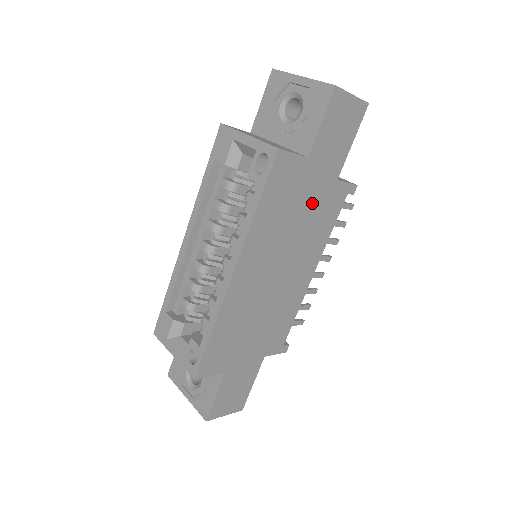
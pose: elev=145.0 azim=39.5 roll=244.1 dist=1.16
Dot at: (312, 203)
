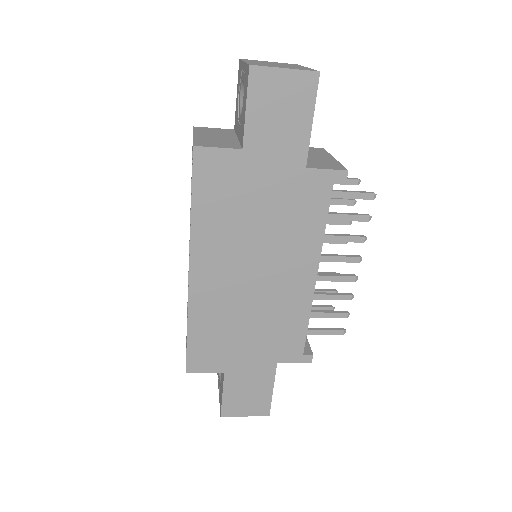
Dot at: (274, 197)
